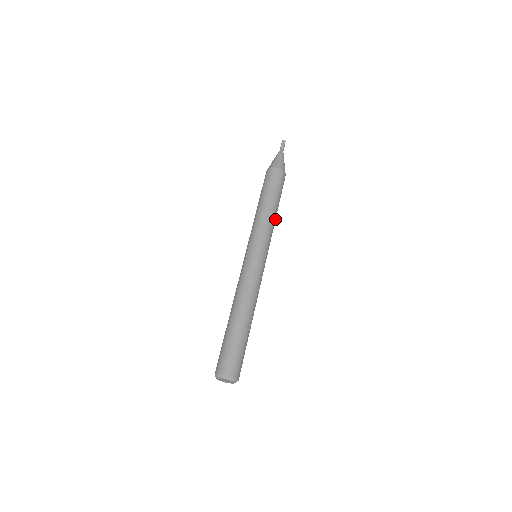
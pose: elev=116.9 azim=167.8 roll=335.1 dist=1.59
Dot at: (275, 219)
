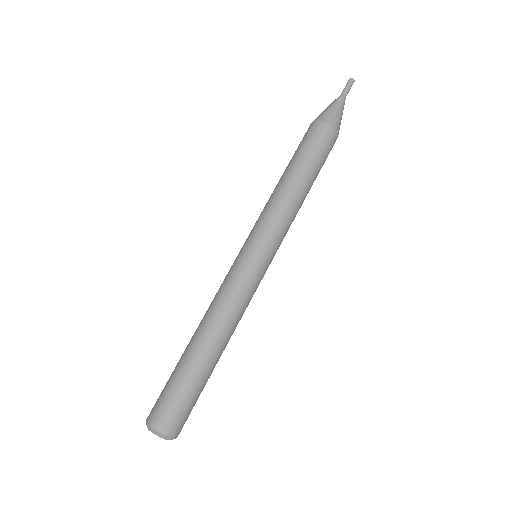
Dot at: (297, 199)
